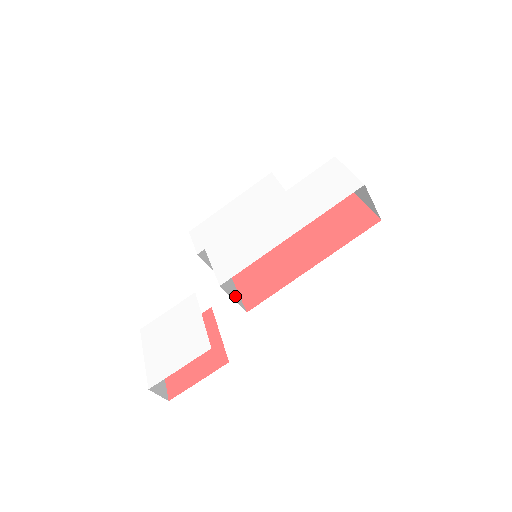
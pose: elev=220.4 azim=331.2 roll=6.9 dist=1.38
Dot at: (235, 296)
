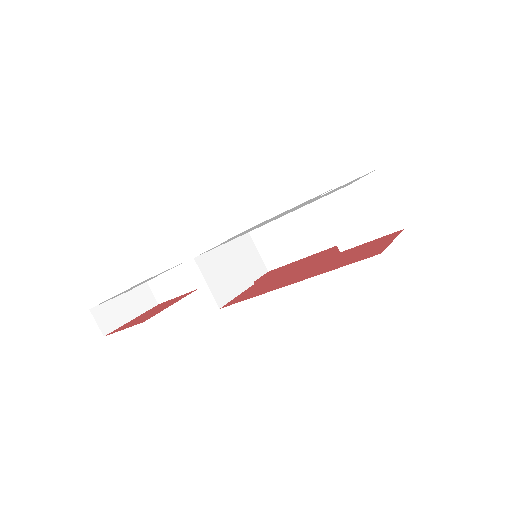
Dot at: (220, 288)
